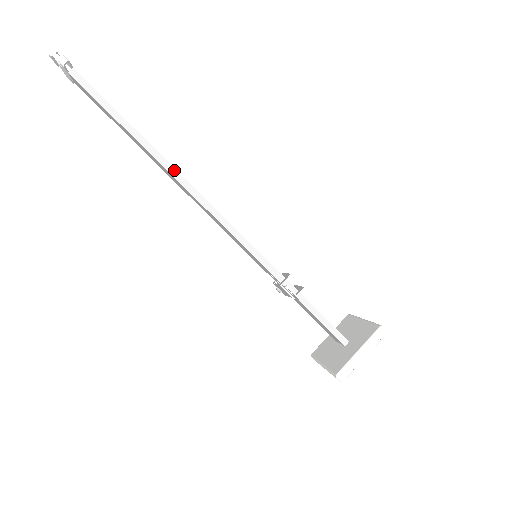
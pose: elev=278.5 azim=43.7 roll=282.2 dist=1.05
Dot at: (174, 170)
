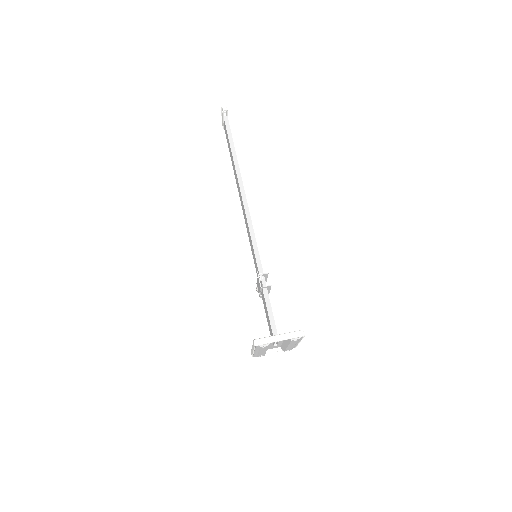
Dot at: (242, 184)
